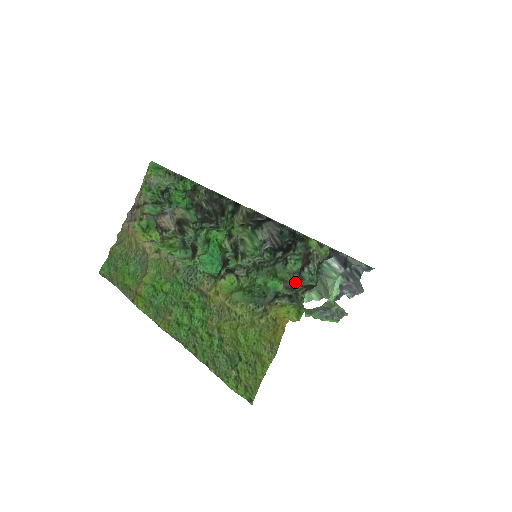
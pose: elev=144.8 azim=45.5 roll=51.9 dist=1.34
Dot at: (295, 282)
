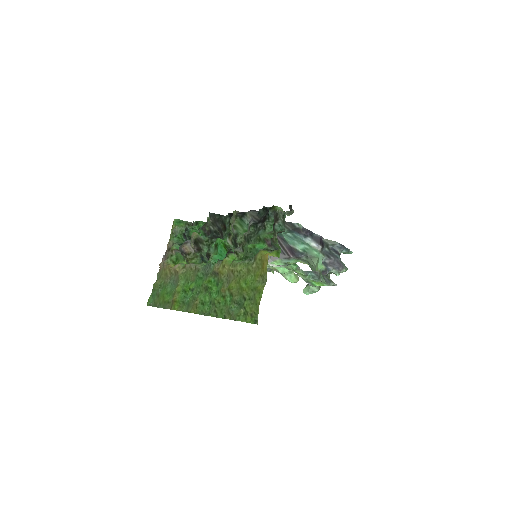
Dot at: occluded
